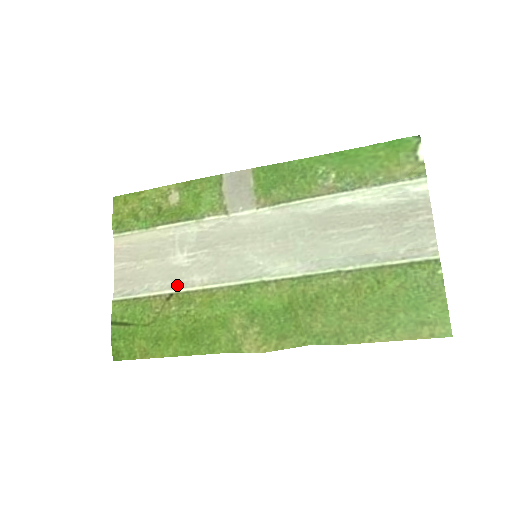
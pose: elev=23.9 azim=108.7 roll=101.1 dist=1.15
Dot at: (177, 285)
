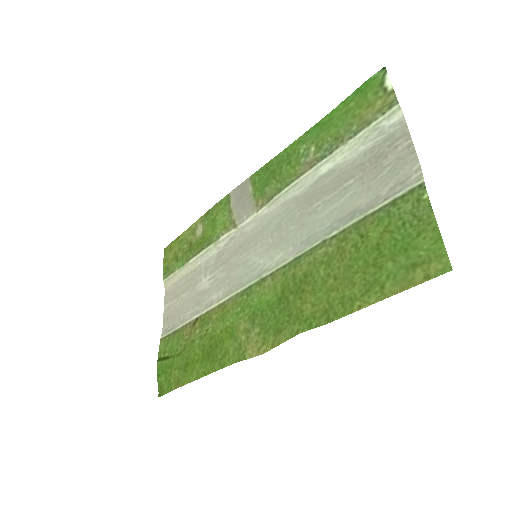
Dot at: (201, 308)
